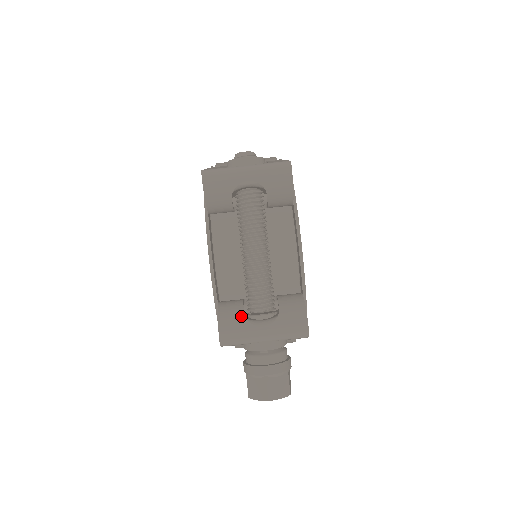
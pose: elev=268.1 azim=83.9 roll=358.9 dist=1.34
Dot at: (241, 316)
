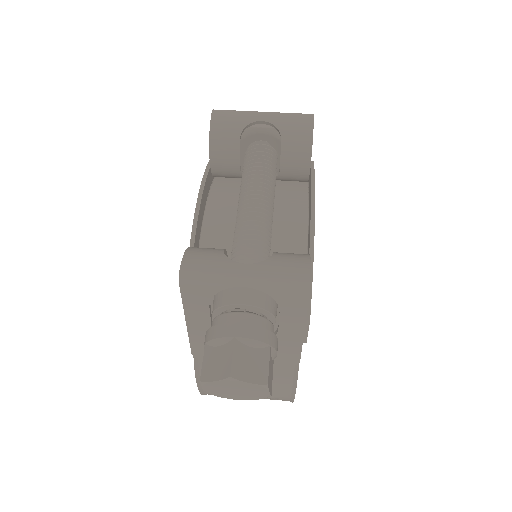
Dot at: (218, 251)
